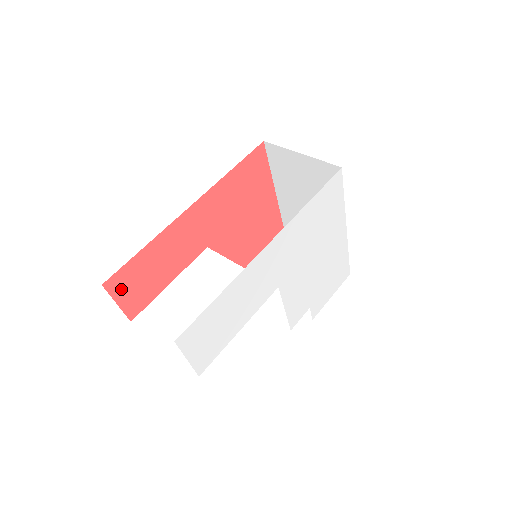
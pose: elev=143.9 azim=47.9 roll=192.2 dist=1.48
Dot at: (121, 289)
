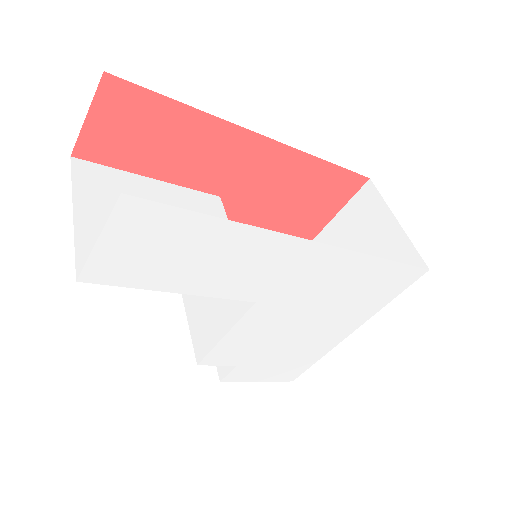
Dot at: (111, 108)
